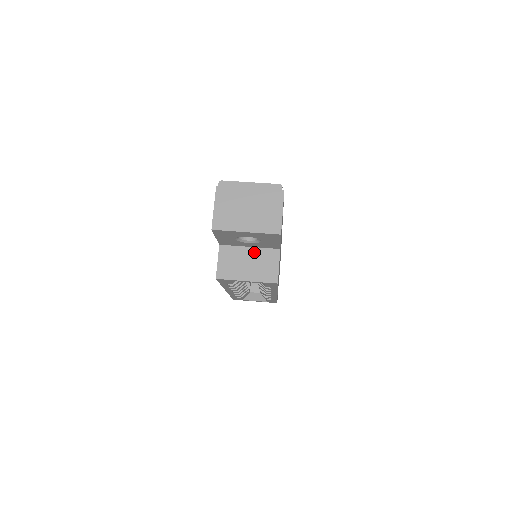
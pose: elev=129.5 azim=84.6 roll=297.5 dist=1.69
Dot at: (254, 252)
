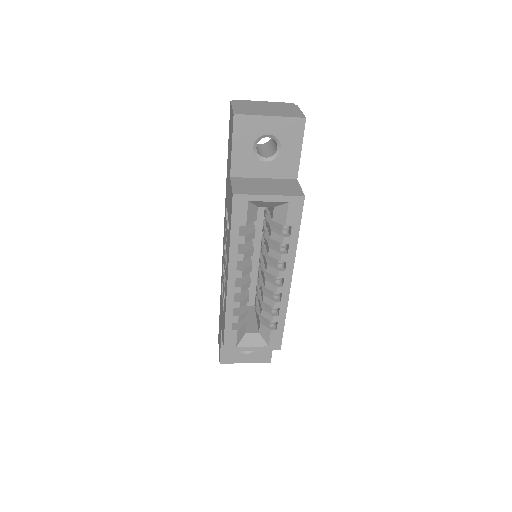
Dot at: (270, 181)
